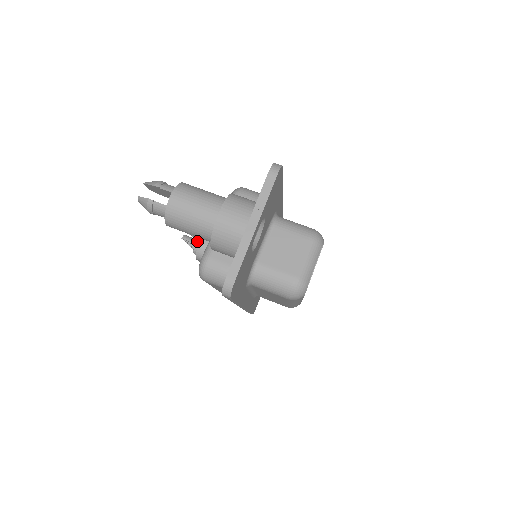
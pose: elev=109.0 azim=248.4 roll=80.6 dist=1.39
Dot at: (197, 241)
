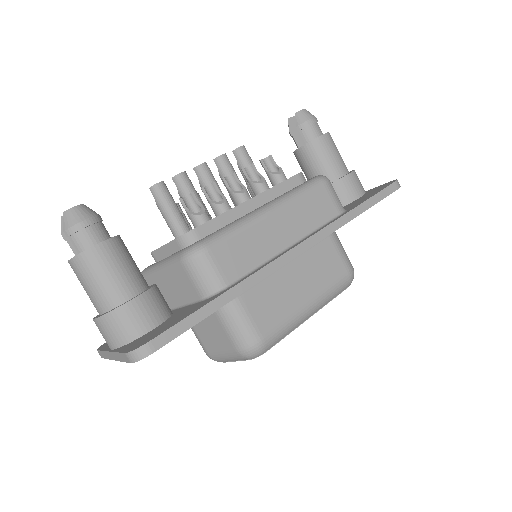
Dot at: occluded
